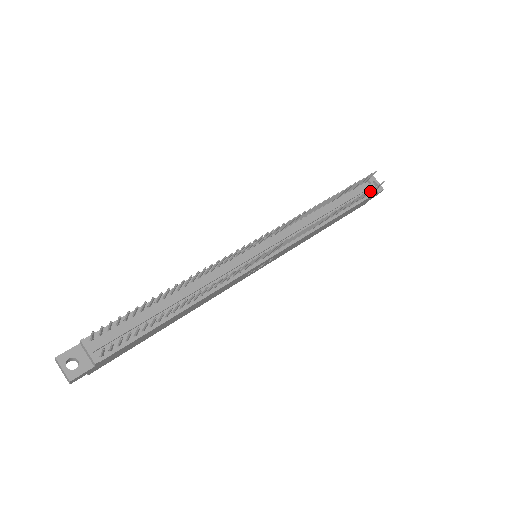
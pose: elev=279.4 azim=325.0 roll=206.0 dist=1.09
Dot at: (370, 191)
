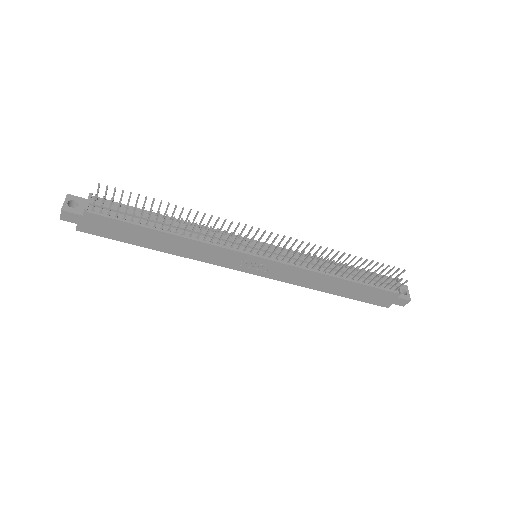
Dot at: (391, 281)
